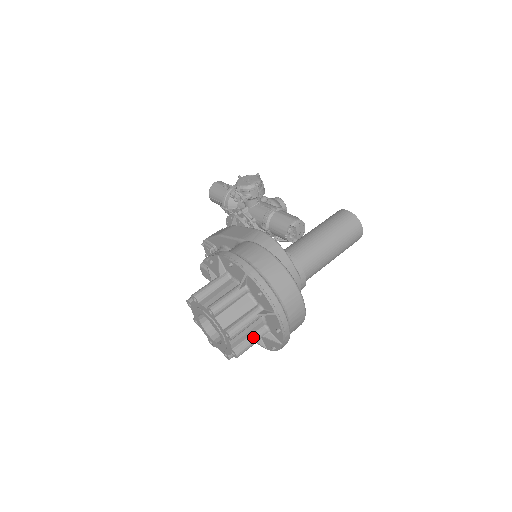
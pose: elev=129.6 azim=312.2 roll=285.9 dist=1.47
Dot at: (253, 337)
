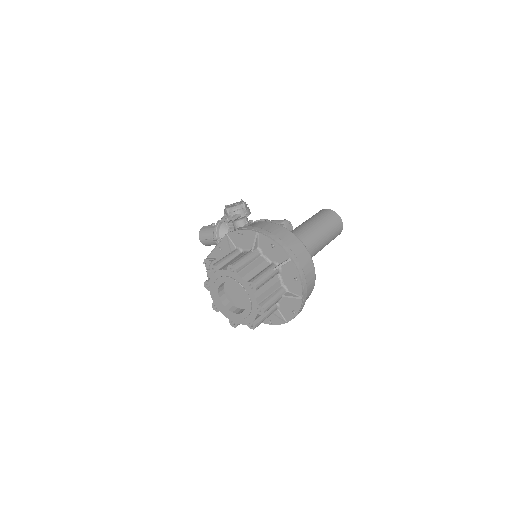
Dot at: (274, 294)
